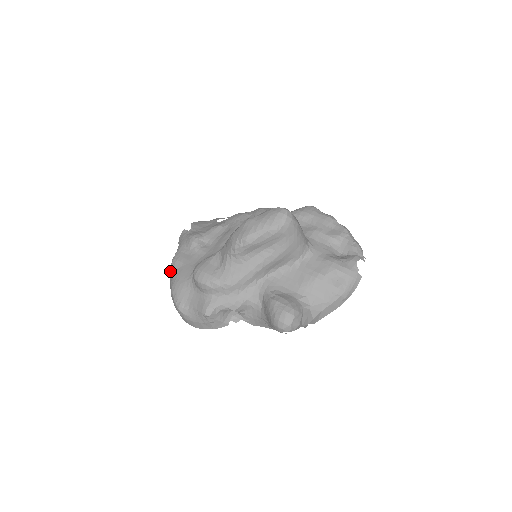
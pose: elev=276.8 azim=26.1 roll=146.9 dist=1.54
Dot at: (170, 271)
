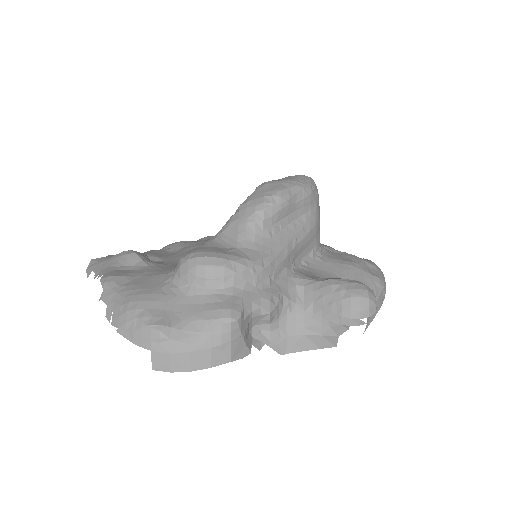
Dot at: (102, 296)
